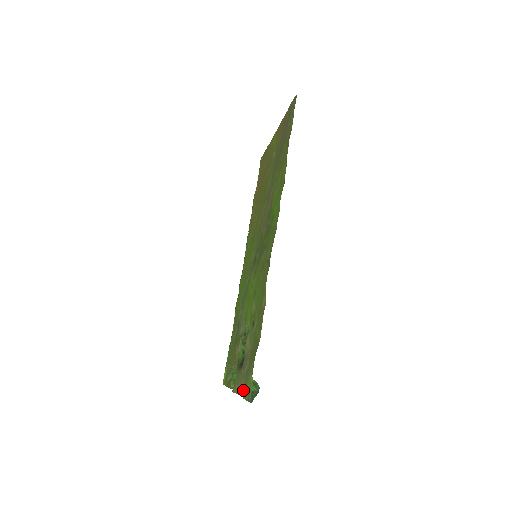
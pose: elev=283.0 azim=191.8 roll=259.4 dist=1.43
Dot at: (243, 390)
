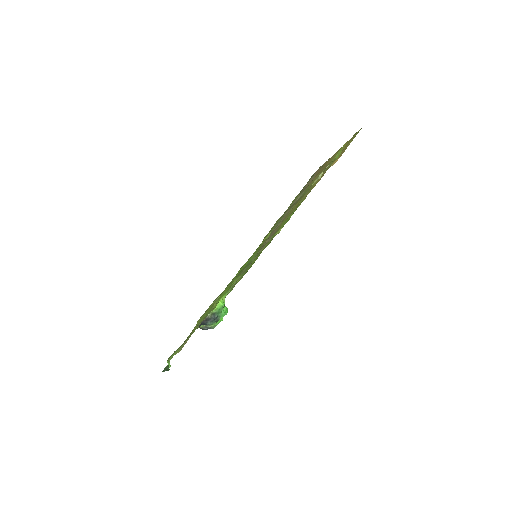
Dot at: (181, 348)
